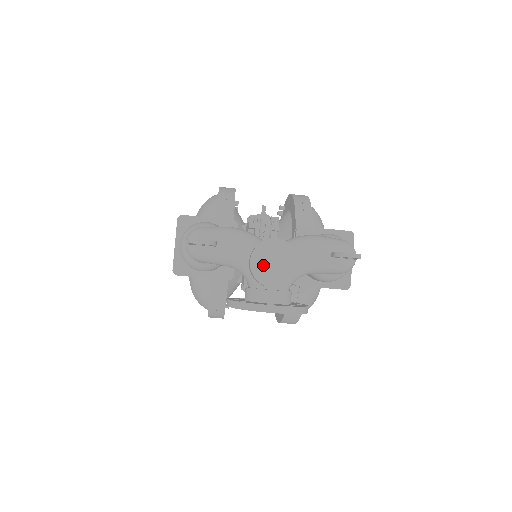
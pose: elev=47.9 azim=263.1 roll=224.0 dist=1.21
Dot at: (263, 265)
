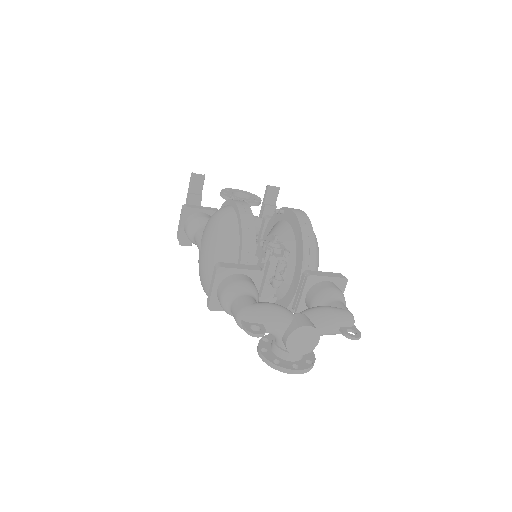
Dot at: (295, 343)
